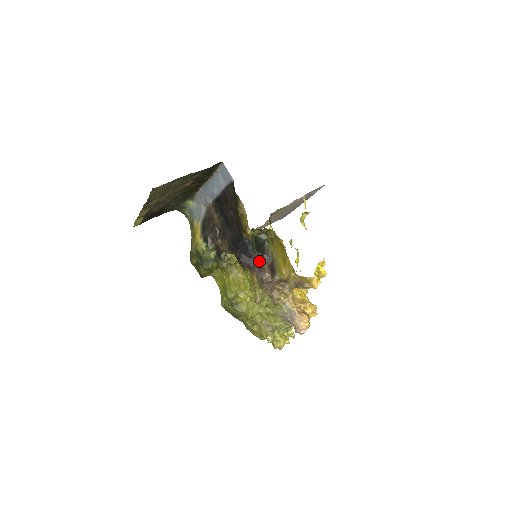
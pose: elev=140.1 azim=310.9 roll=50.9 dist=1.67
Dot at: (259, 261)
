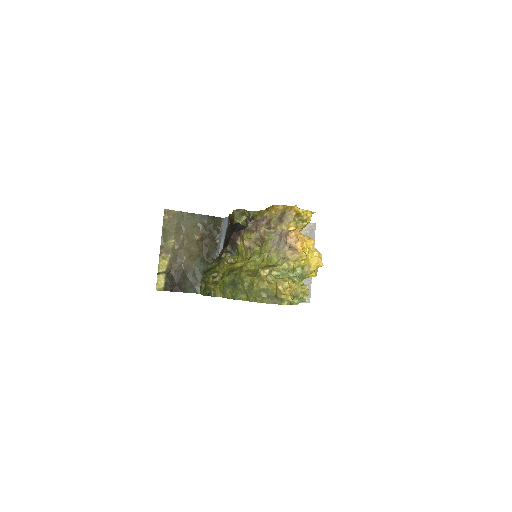
Dot at: occluded
